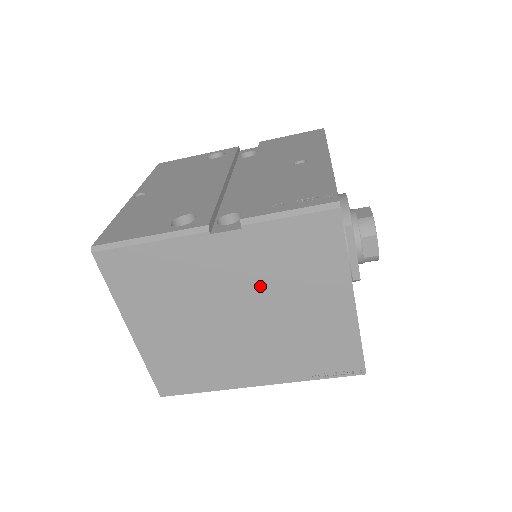
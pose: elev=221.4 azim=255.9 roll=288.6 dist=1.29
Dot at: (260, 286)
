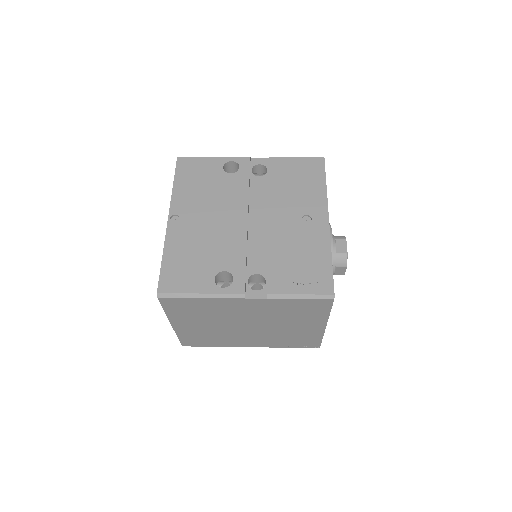
Dot at: (269, 318)
